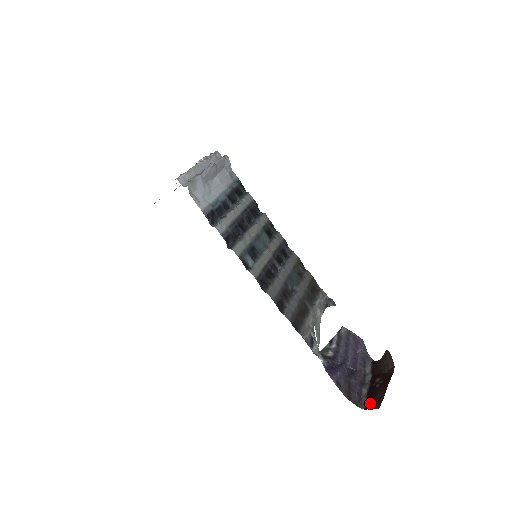
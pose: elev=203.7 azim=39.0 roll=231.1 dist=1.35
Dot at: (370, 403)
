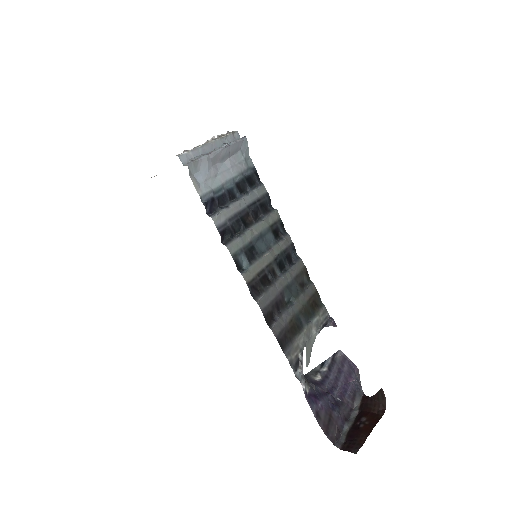
Dot at: (348, 444)
